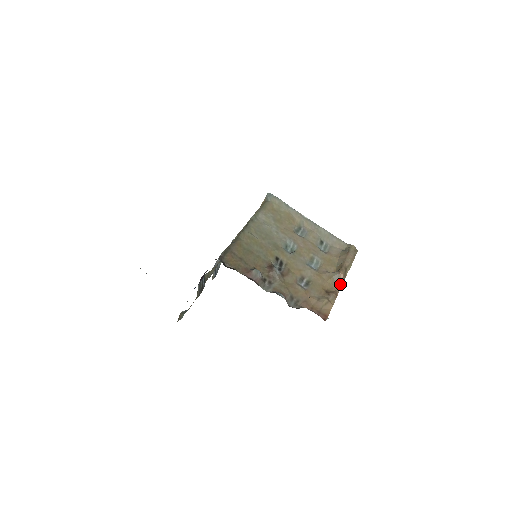
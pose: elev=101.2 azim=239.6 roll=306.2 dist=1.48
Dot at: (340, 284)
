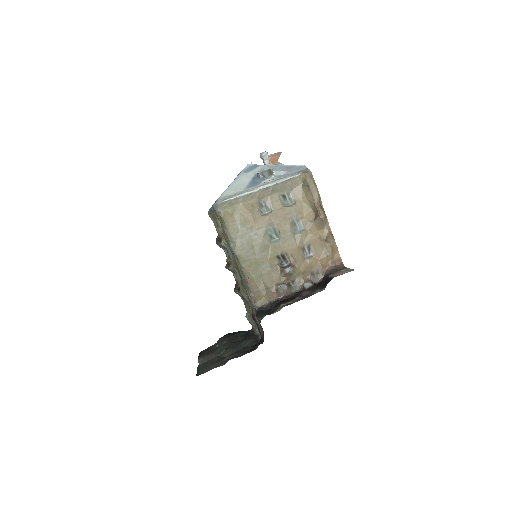
Dot at: (326, 222)
